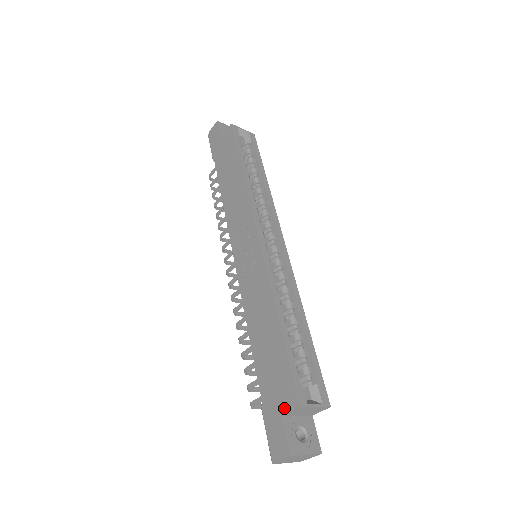
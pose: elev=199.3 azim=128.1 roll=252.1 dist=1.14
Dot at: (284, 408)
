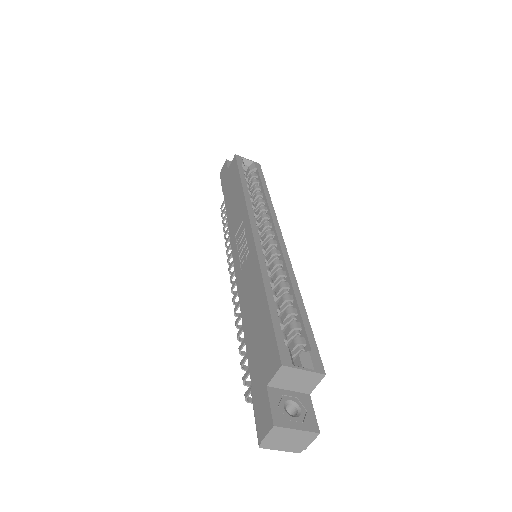
Dot at: (268, 376)
